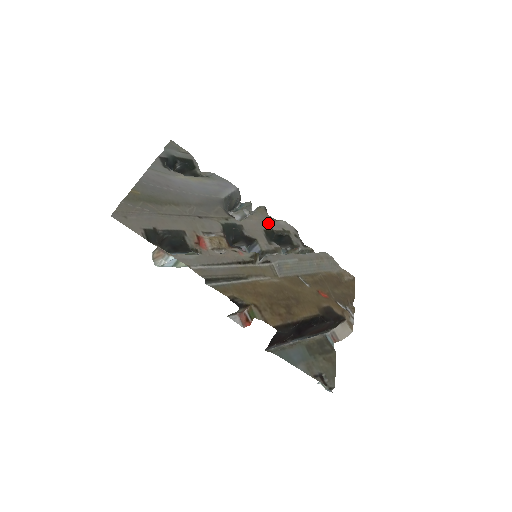
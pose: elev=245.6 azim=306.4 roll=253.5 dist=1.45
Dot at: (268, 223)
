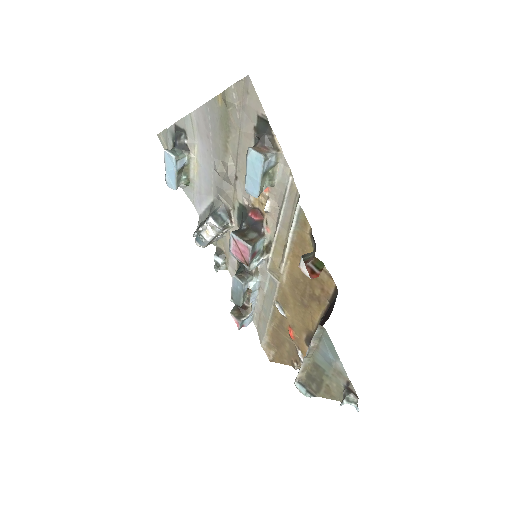
Dot at: occluded
